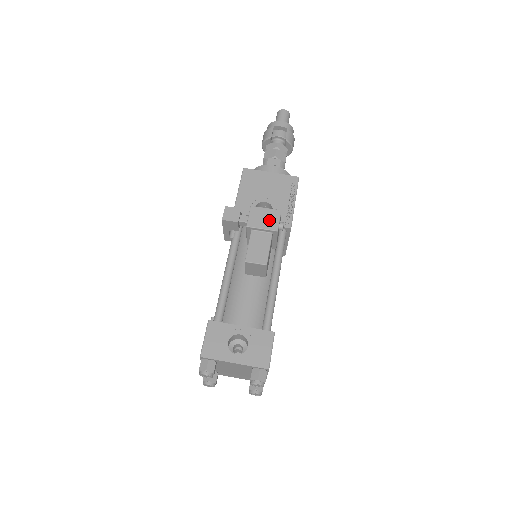
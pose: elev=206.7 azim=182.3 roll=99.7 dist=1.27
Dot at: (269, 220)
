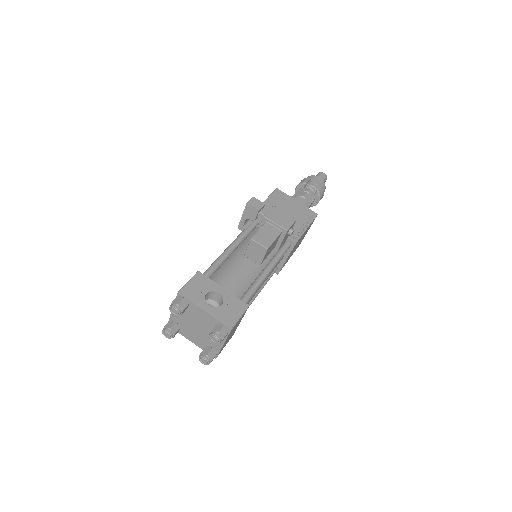
Dot at: (284, 221)
